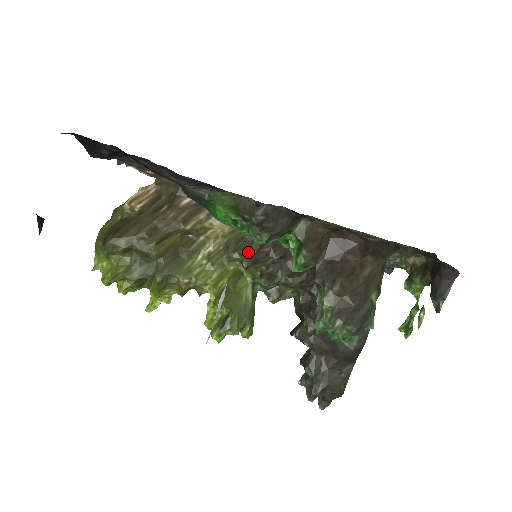
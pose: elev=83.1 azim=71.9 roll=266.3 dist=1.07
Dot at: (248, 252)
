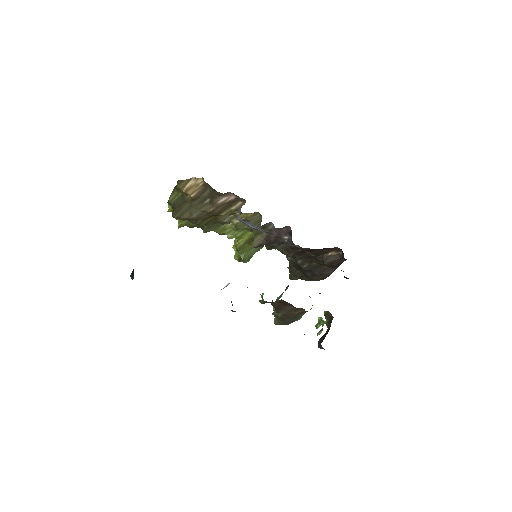
Dot at: (257, 238)
